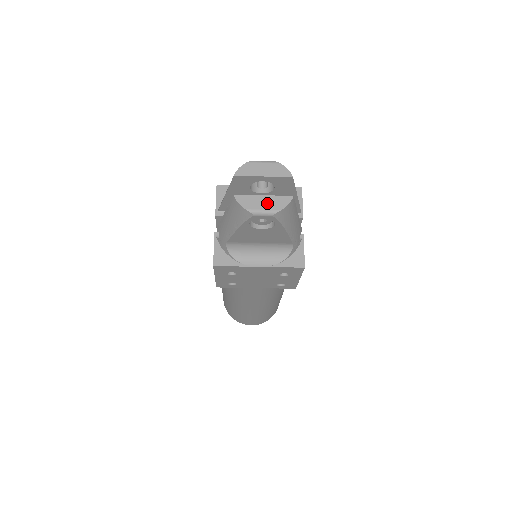
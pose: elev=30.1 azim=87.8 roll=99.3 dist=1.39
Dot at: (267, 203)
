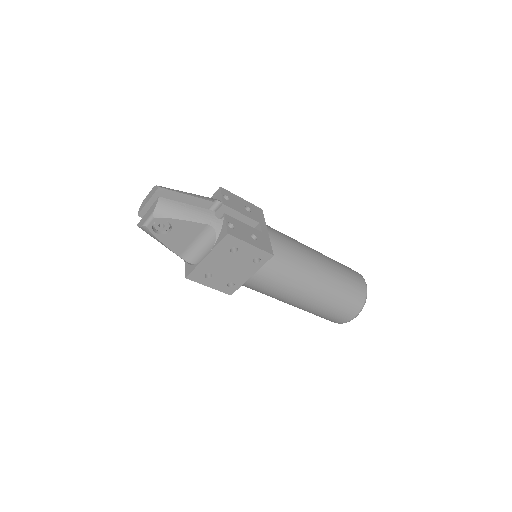
Dot at: (149, 213)
